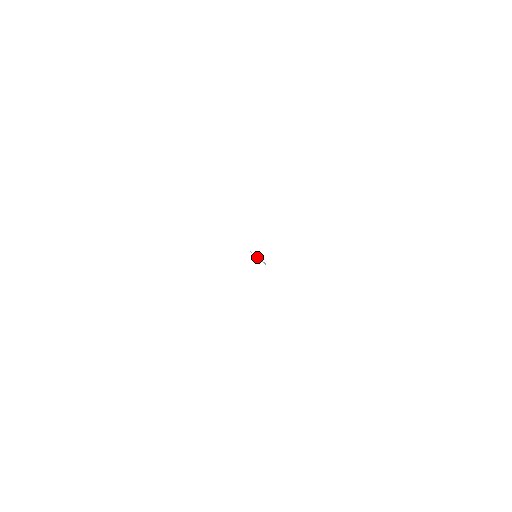
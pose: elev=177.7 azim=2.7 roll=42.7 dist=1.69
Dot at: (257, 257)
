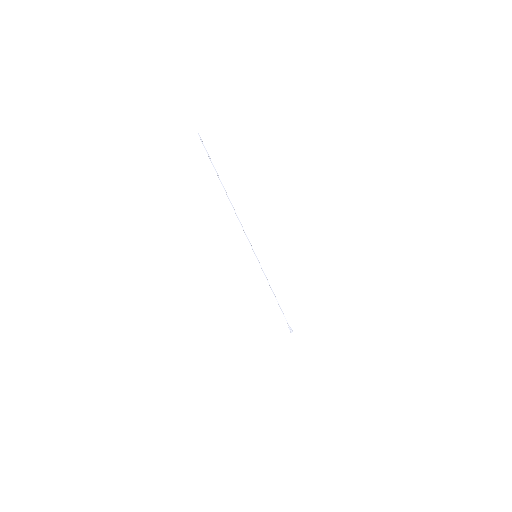
Dot at: (242, 227)
